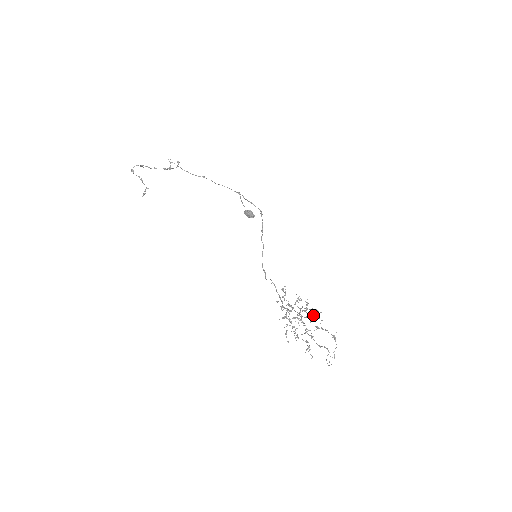
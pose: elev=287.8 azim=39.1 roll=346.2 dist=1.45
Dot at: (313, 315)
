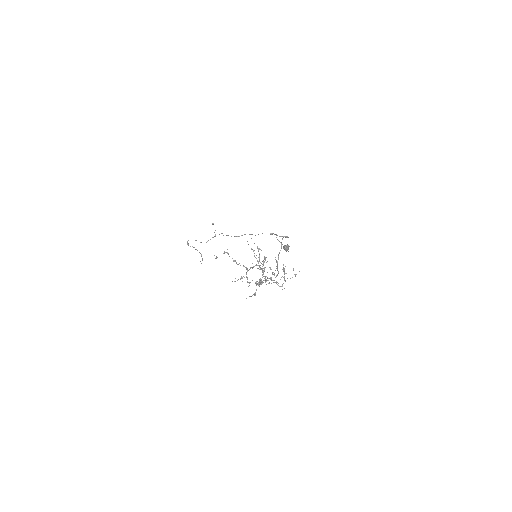
Dot at: occluded
